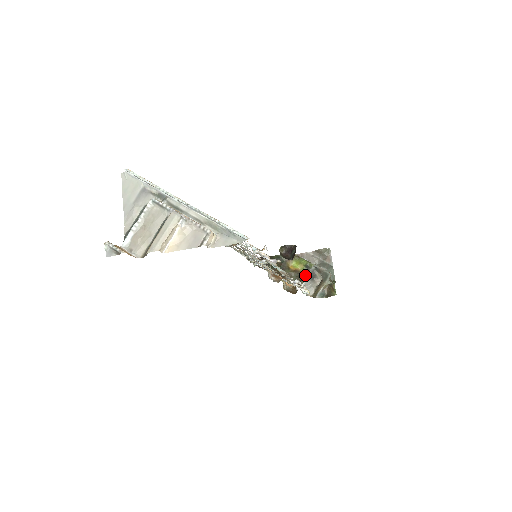
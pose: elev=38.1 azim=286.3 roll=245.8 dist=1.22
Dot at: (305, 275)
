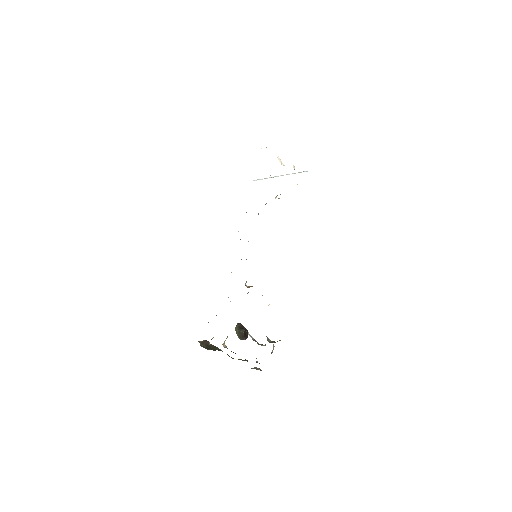
Dot at: occluded
